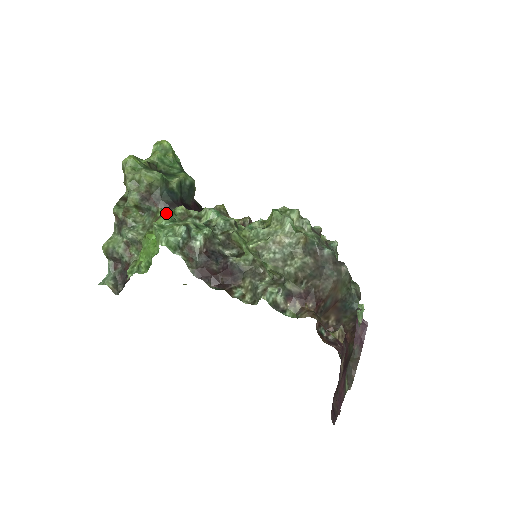
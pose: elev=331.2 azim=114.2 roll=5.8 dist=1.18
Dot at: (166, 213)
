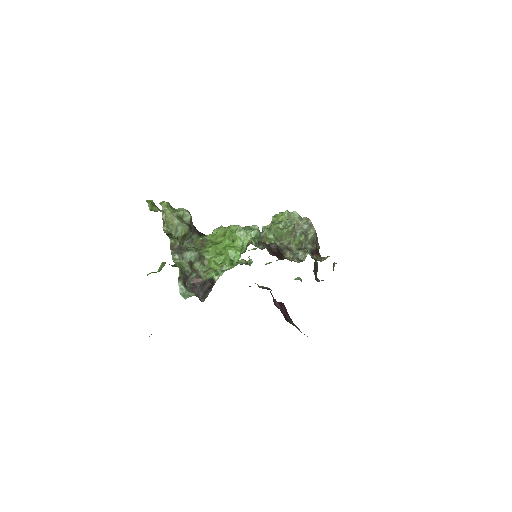
Dot at: (208, 235)
